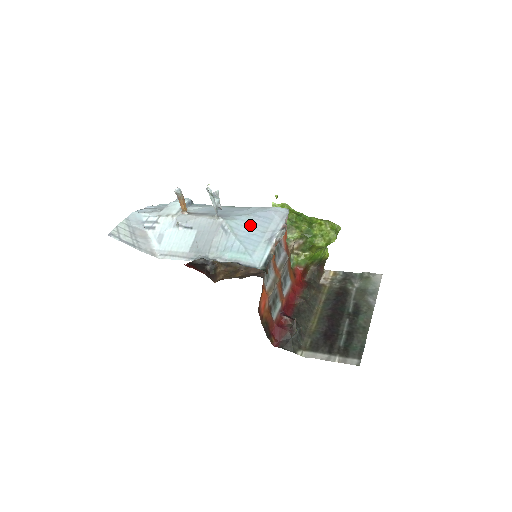
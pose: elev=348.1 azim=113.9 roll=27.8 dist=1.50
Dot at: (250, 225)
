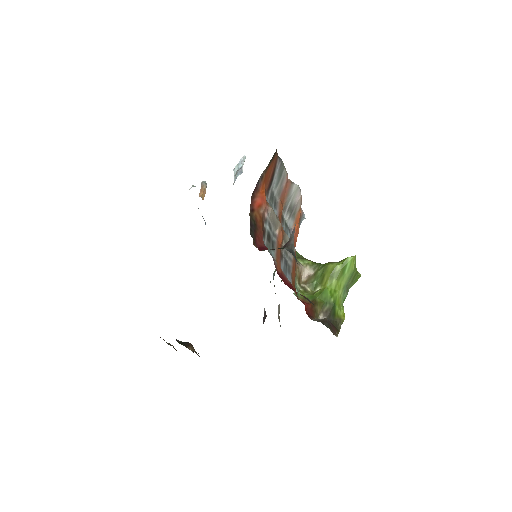
Dot at: occluded
